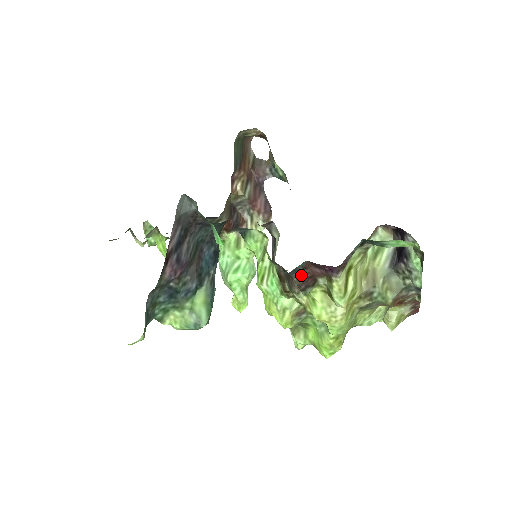
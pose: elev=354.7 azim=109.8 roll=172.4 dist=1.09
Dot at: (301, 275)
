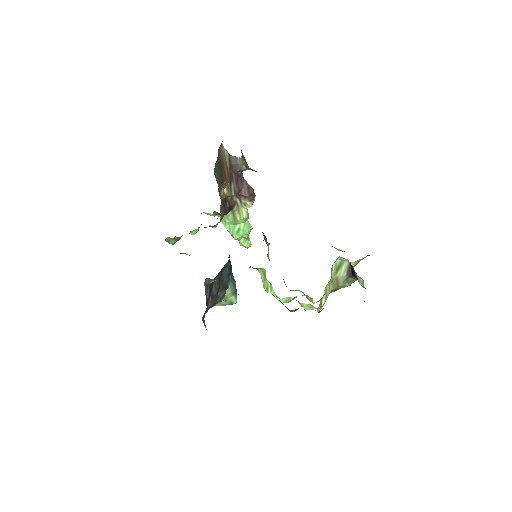
Dot at: occluded
